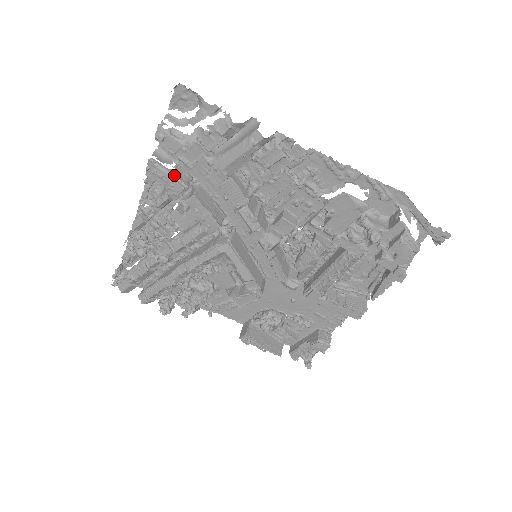
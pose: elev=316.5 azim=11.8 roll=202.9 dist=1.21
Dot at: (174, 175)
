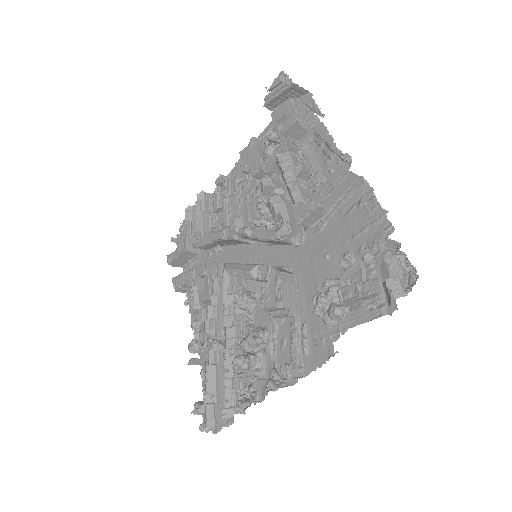
Dot at: occluded
